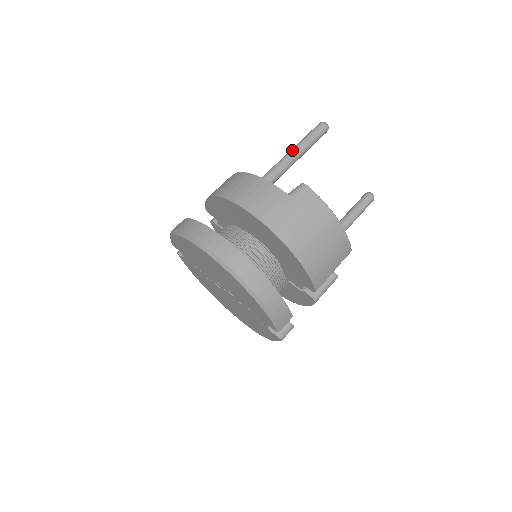
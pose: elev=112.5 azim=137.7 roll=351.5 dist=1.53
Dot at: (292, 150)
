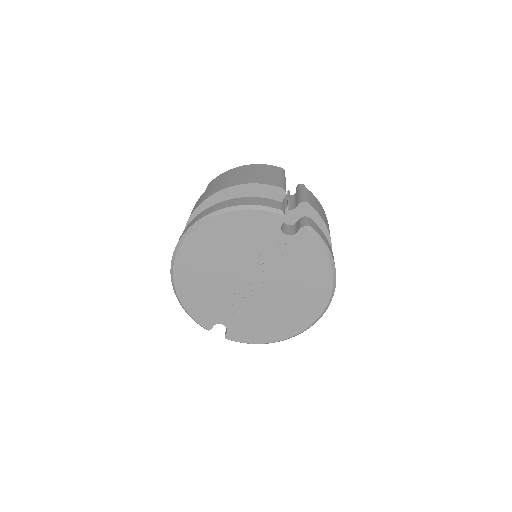
Dot at: occluded
